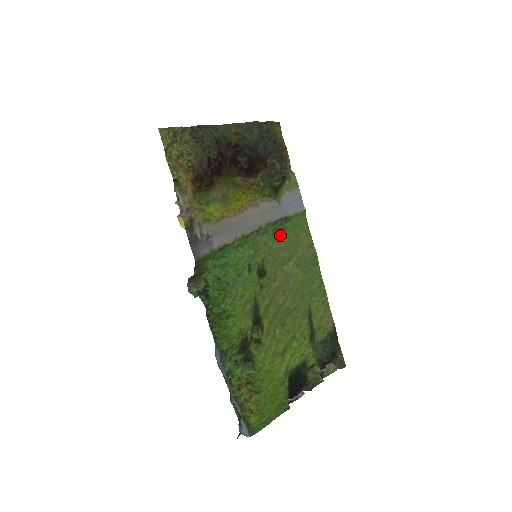
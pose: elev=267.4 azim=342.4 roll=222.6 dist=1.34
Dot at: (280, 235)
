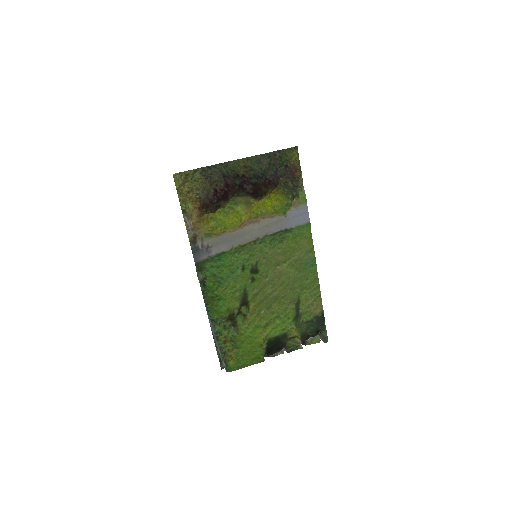
Dot at: (279, 243)
